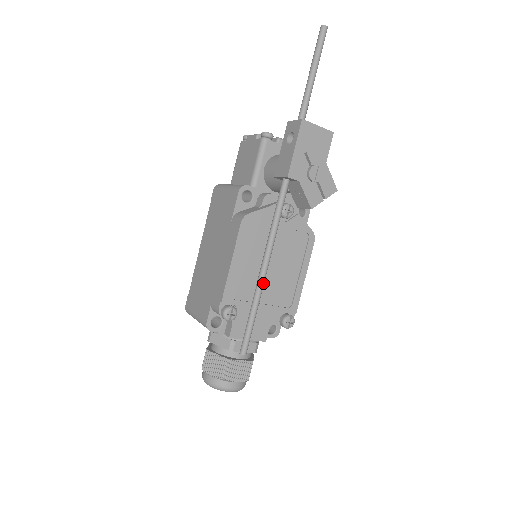
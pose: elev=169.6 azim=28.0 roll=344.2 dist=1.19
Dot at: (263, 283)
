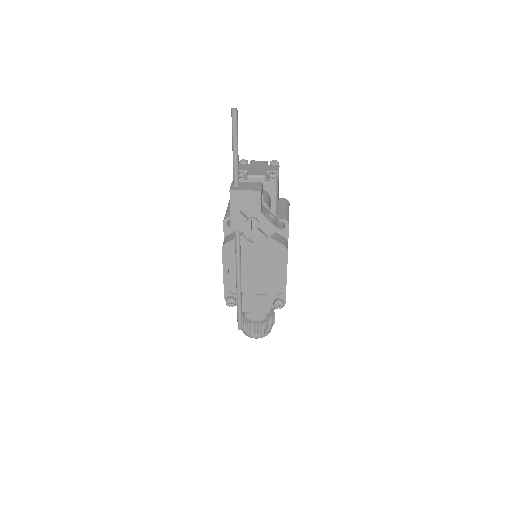
Dot at: (240, 291)
